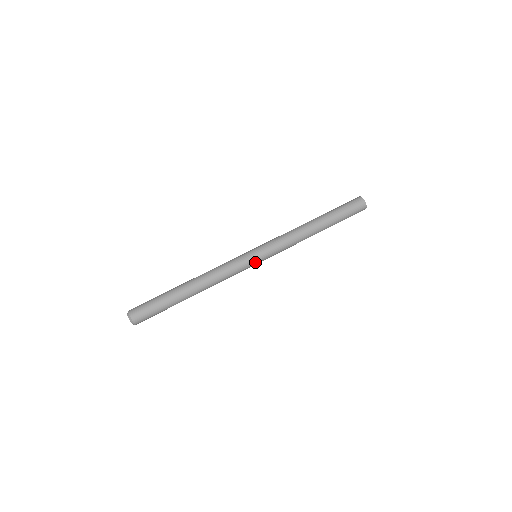
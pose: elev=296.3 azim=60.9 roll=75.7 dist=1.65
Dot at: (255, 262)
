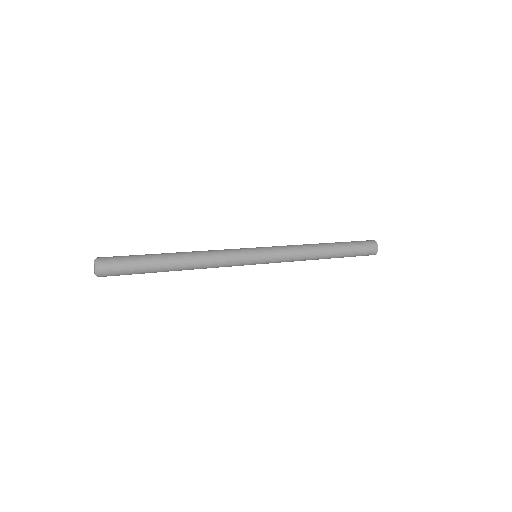
Dot at: (254, 258)
